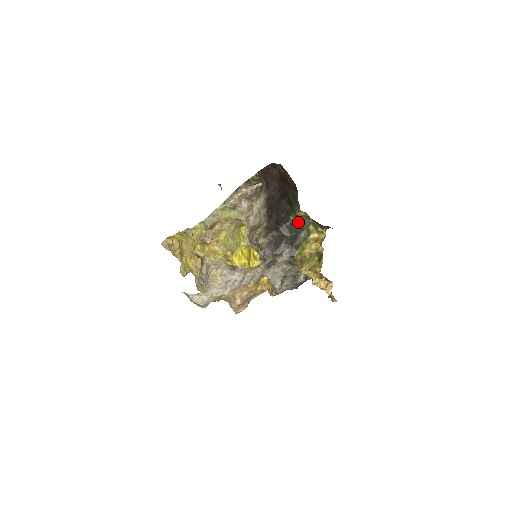
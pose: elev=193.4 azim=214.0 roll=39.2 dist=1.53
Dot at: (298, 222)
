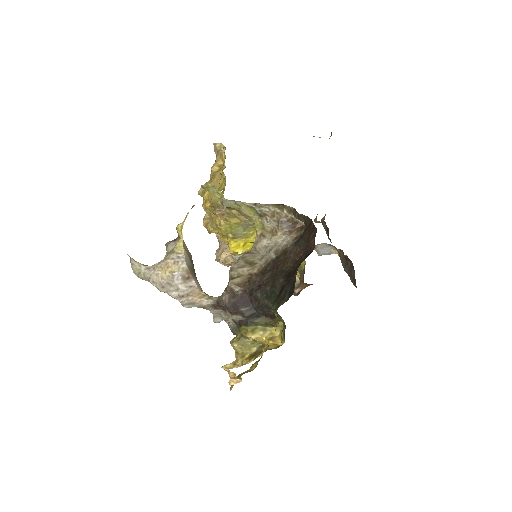
Dot at: occluded
